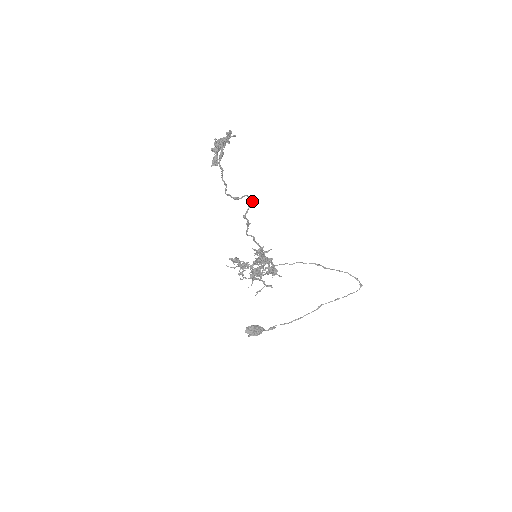
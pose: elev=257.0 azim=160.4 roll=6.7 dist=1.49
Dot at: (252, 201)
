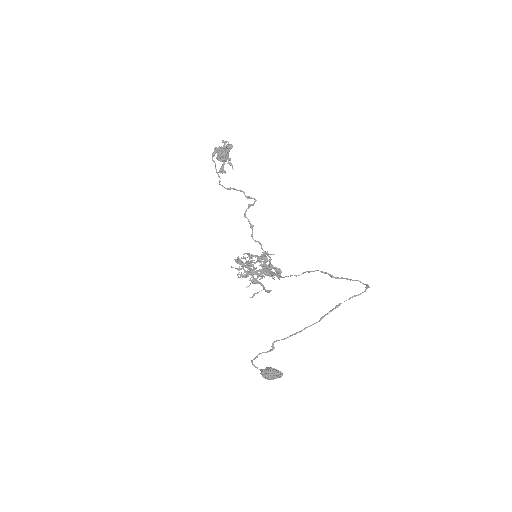
Dot at: (248, 198)
